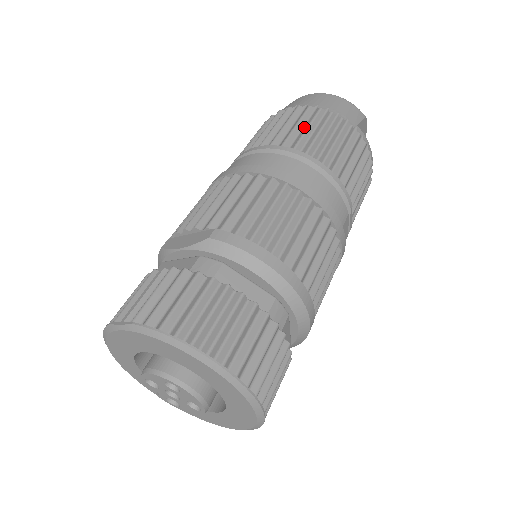
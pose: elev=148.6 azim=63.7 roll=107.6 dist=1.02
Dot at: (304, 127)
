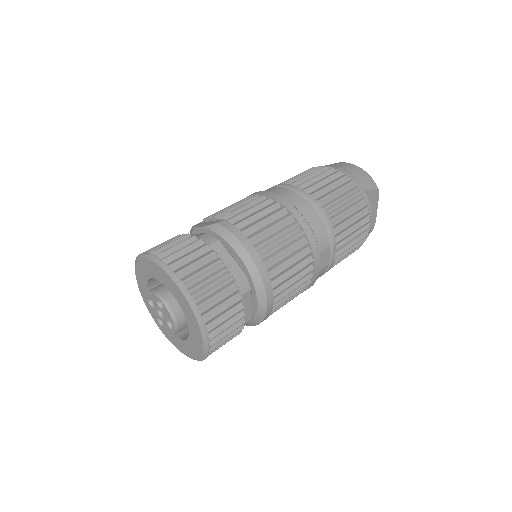
Dot at: (321, 180)
